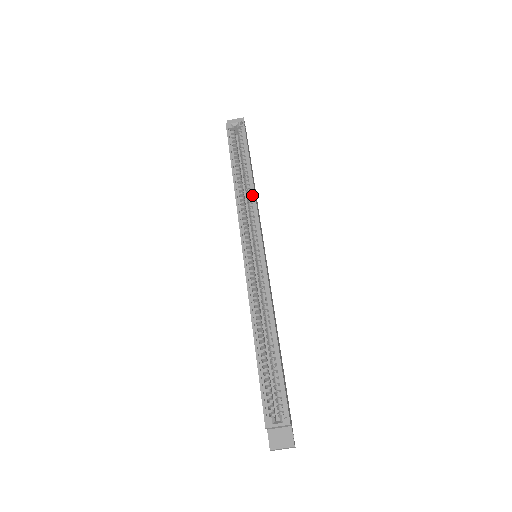
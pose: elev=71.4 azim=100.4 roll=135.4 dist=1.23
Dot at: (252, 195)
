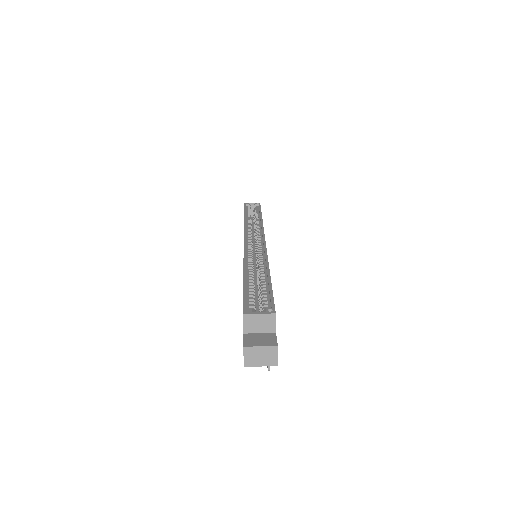
Dot at: (260, 224)
